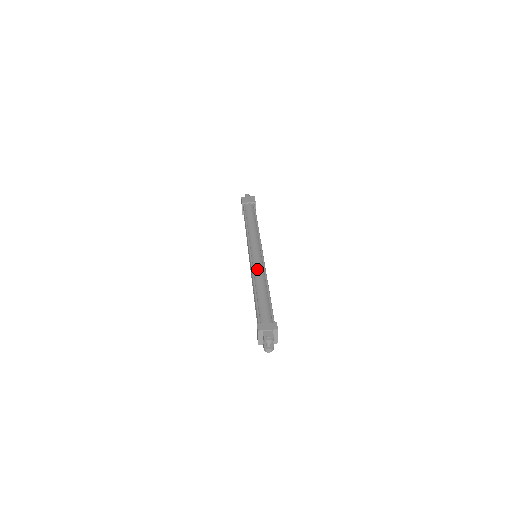
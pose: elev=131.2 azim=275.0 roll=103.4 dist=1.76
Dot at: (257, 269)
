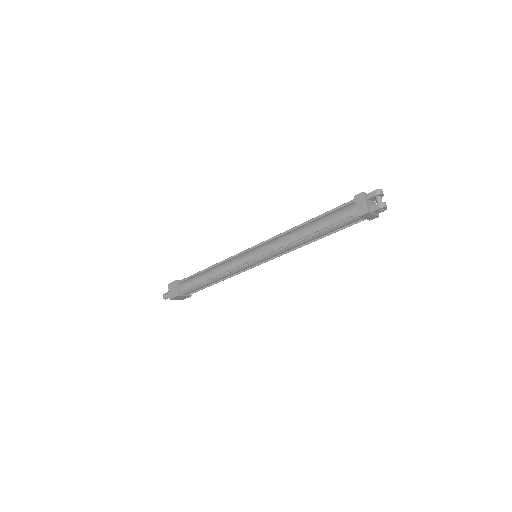
Dot at: occluded
